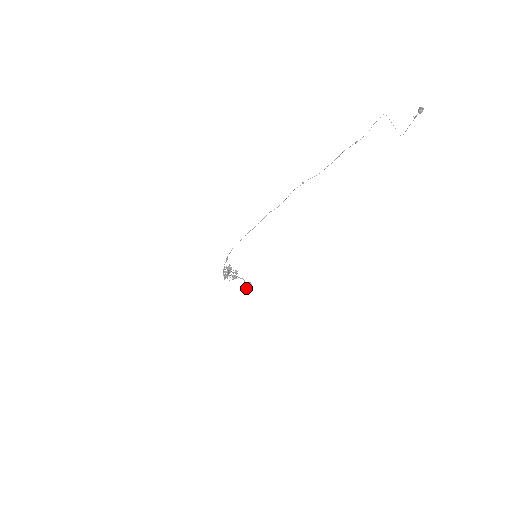
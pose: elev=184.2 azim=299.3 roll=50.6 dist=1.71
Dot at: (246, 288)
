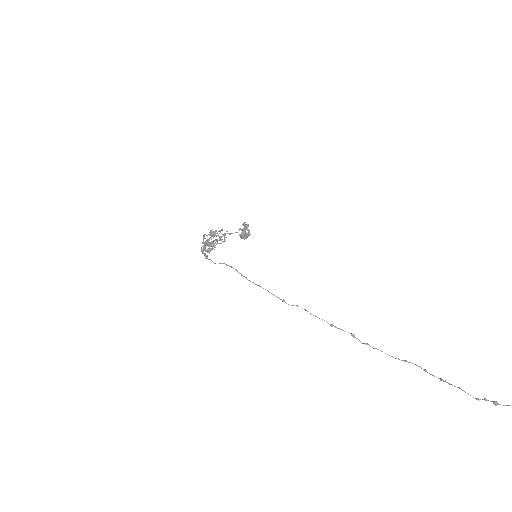
Dot at: occluded
